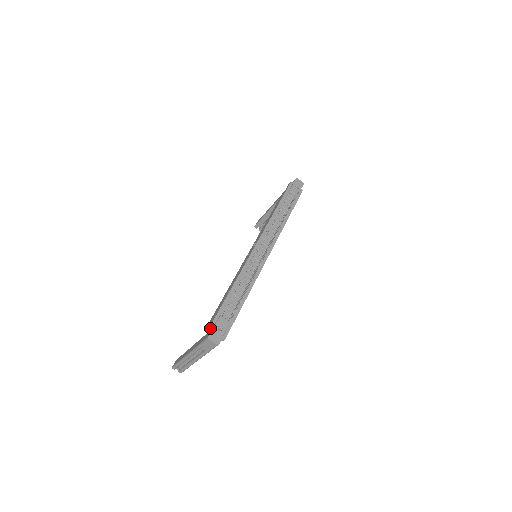
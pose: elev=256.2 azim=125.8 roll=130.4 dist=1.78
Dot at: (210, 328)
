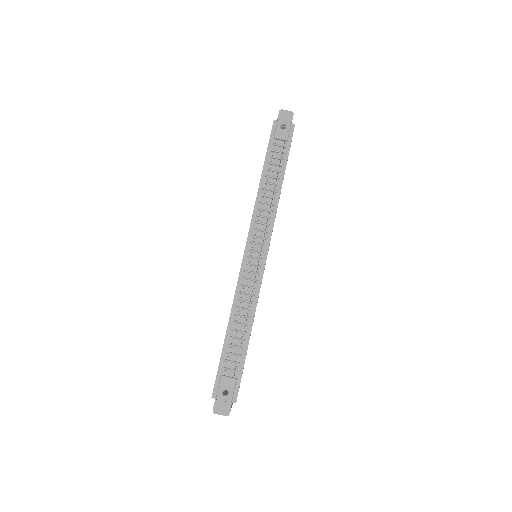
Dot at: (213, 397)
